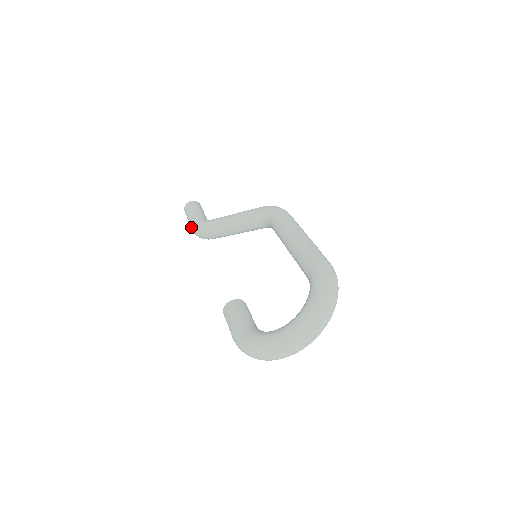
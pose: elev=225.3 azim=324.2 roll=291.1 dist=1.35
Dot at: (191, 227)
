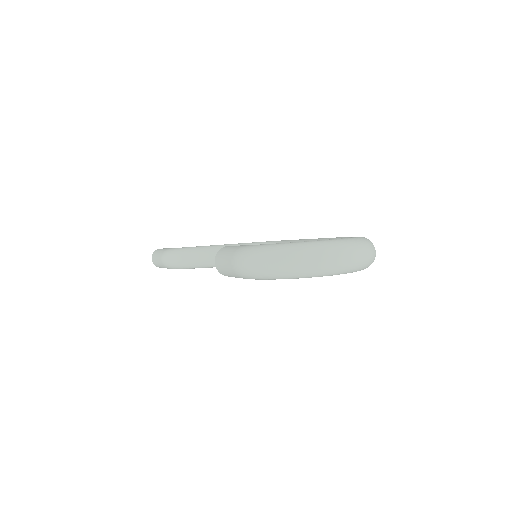
Dot at: (164, 251)
